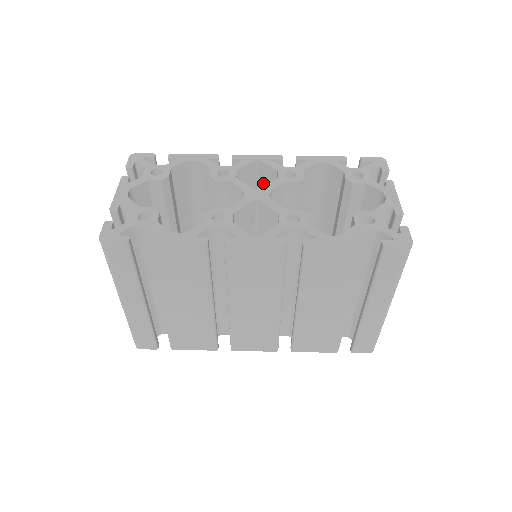
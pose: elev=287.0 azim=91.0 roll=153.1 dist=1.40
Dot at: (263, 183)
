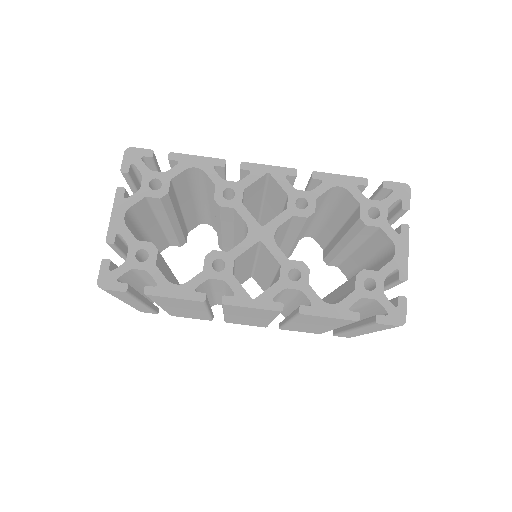
Dot at: (272, 190)
